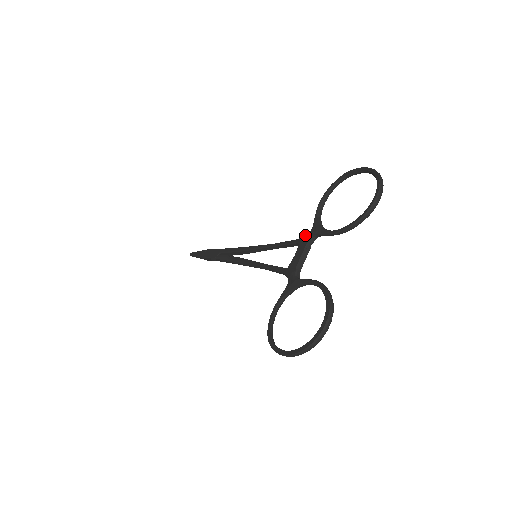
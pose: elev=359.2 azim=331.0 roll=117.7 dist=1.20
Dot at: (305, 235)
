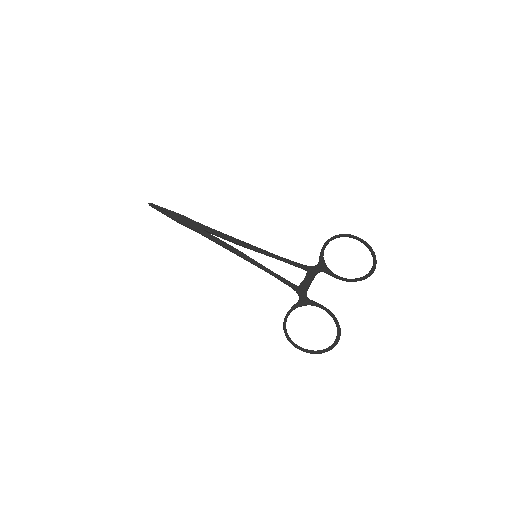
Dot at: (313, 267)
